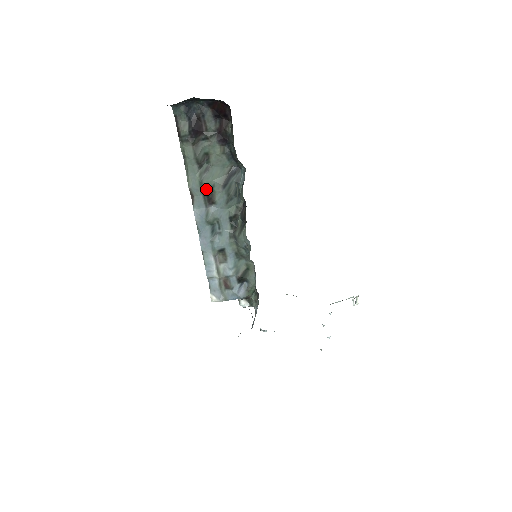
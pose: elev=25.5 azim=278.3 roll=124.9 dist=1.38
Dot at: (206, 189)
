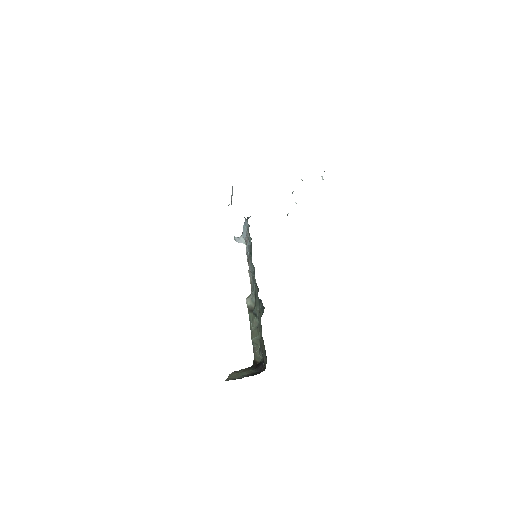
Dot at: occluded
